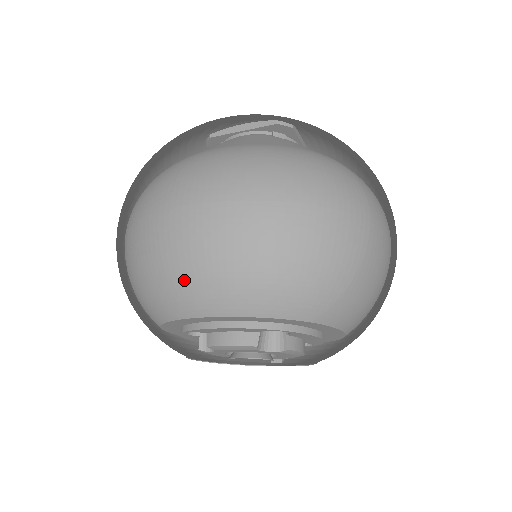
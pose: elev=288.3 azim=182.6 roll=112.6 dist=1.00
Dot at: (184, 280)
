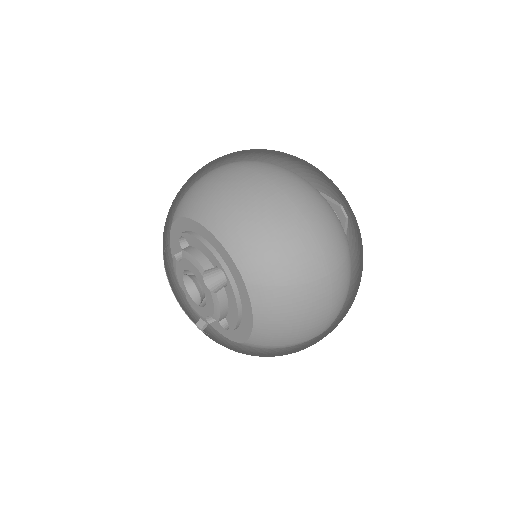
Dot at: (214, 197)
